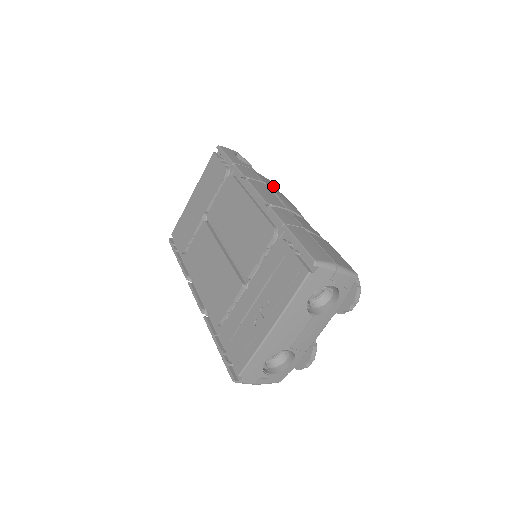
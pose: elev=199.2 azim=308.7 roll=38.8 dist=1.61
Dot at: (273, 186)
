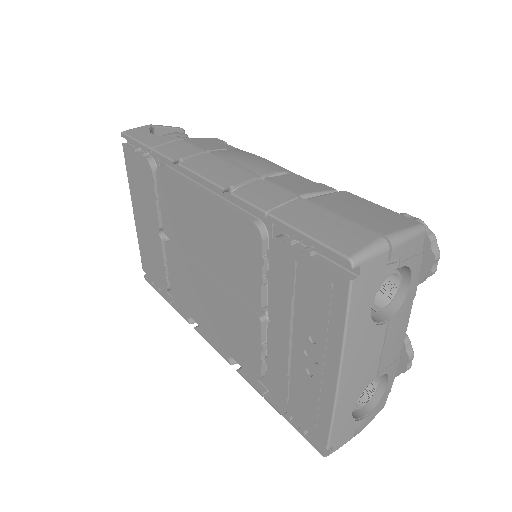
Dot at: (223, 146)
